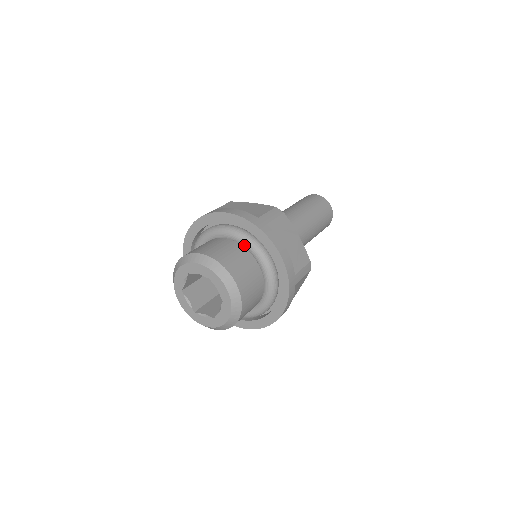
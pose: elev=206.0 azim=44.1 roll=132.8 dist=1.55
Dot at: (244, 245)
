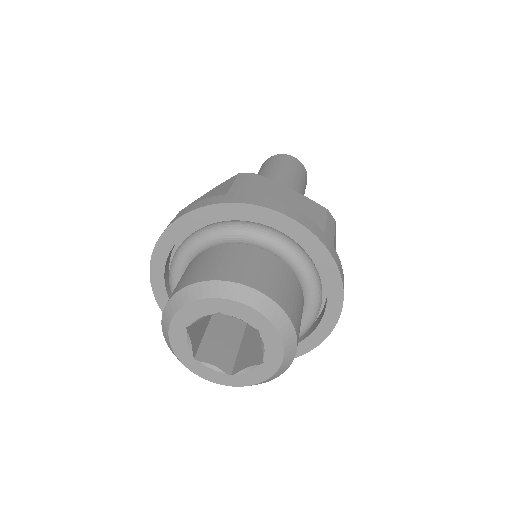
Dot at: (297, 271)
